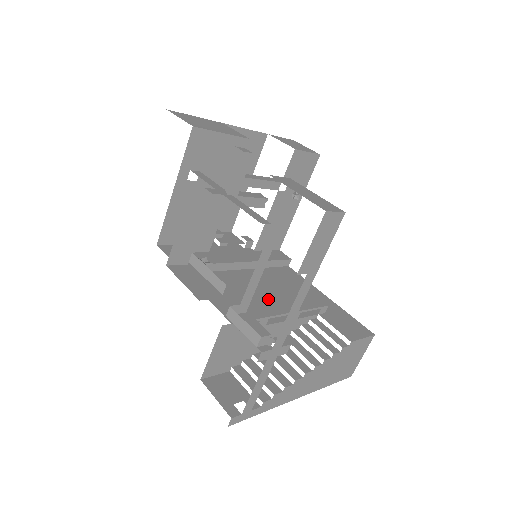
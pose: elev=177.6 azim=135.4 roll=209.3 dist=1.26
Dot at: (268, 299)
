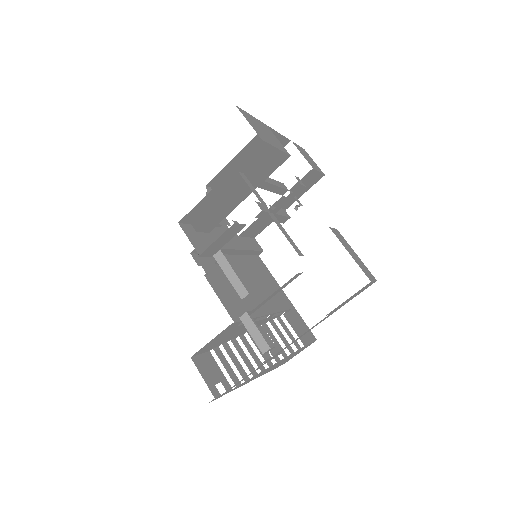
Dot at: (250, 293)
